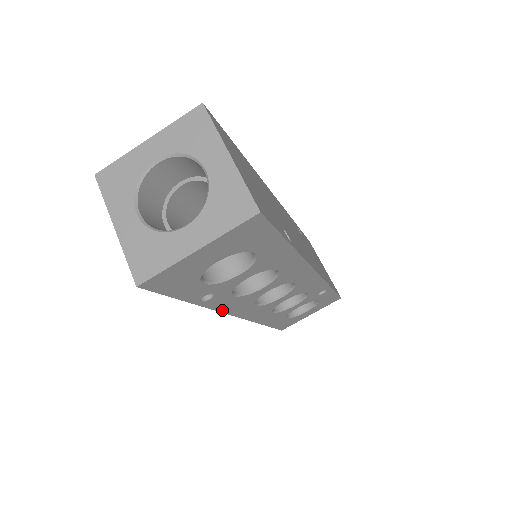
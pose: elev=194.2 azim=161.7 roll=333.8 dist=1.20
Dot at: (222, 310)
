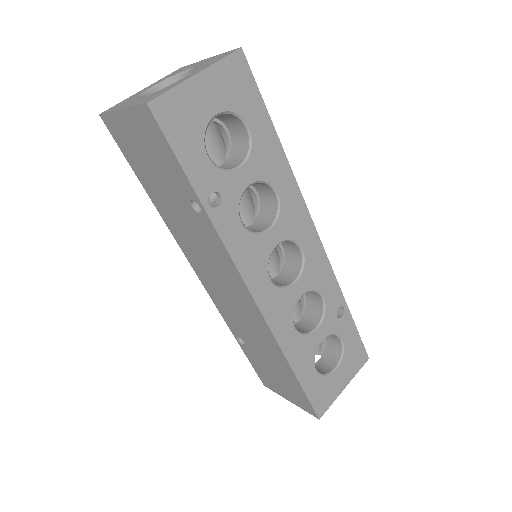
Dot at: (234, 258)
